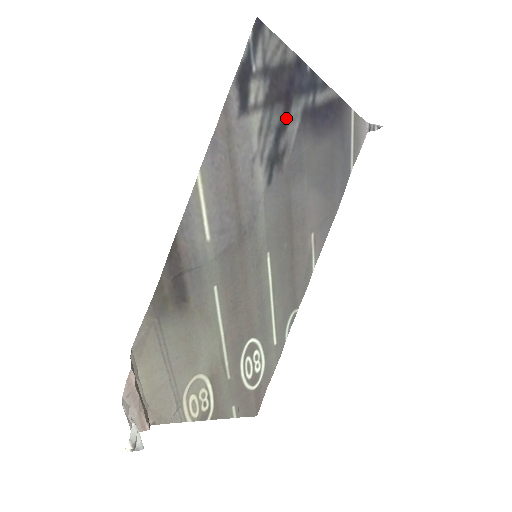
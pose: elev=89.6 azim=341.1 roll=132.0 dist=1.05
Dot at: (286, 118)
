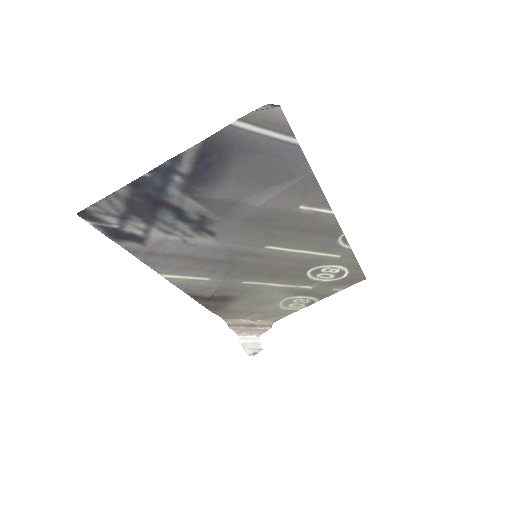
Dot at: (175, 208)
